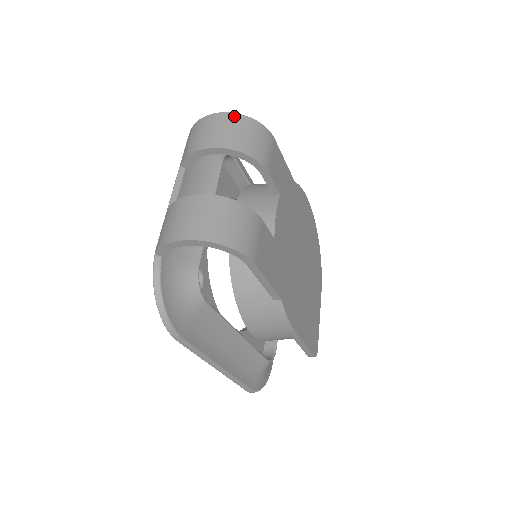
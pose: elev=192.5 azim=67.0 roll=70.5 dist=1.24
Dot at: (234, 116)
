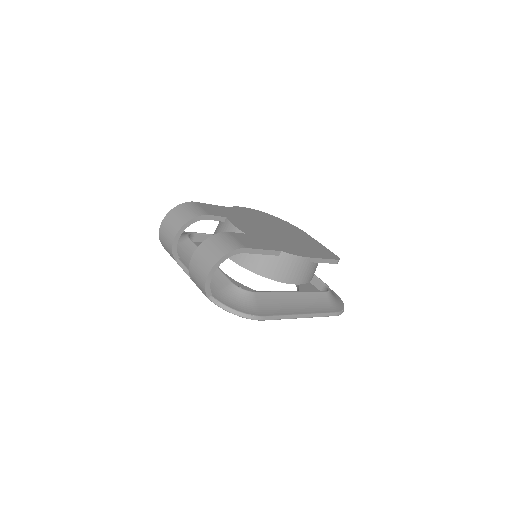
Dot at: (169, 215)
